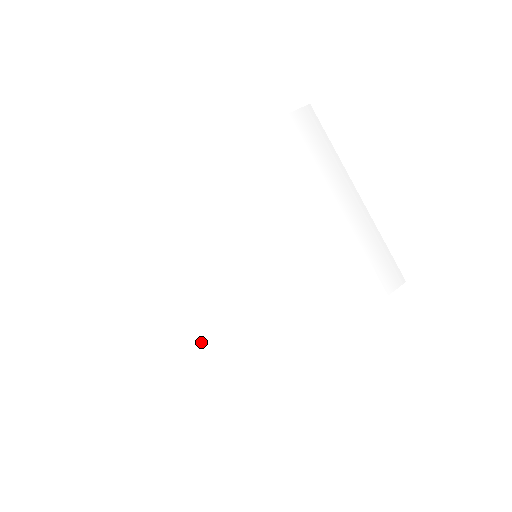
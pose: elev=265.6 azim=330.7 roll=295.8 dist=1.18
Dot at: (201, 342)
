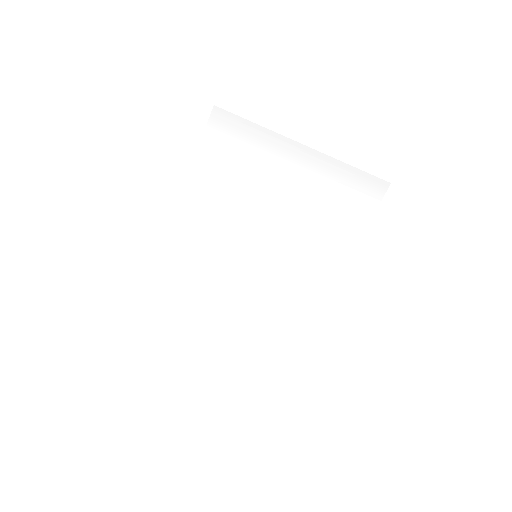
Dot at: (258, 326)
